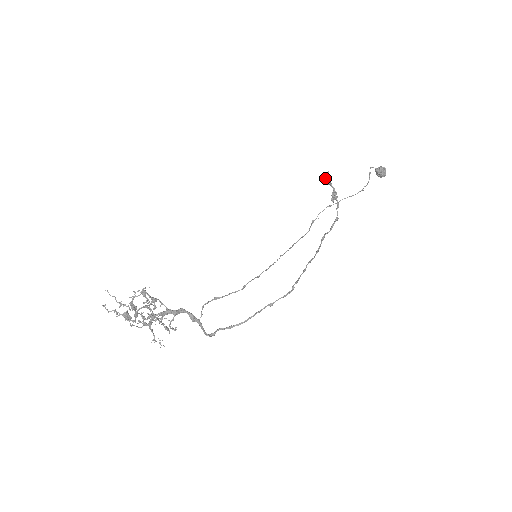
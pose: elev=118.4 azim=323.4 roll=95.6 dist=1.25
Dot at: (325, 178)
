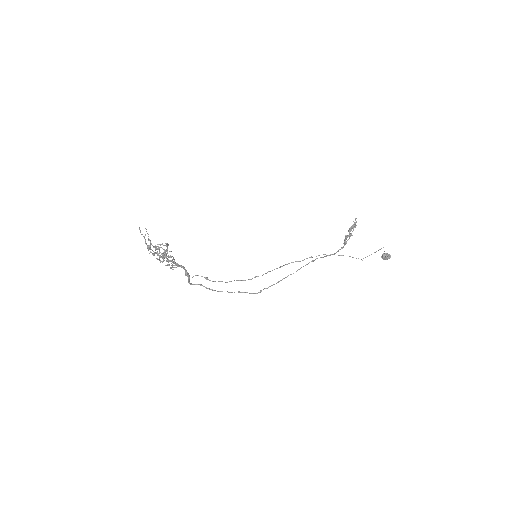
Dot at: (355, 218)
